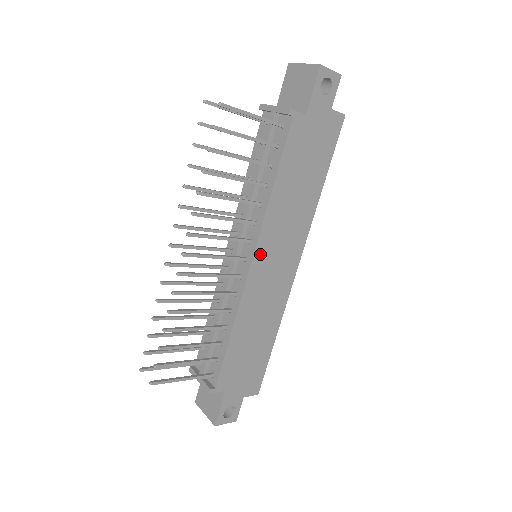
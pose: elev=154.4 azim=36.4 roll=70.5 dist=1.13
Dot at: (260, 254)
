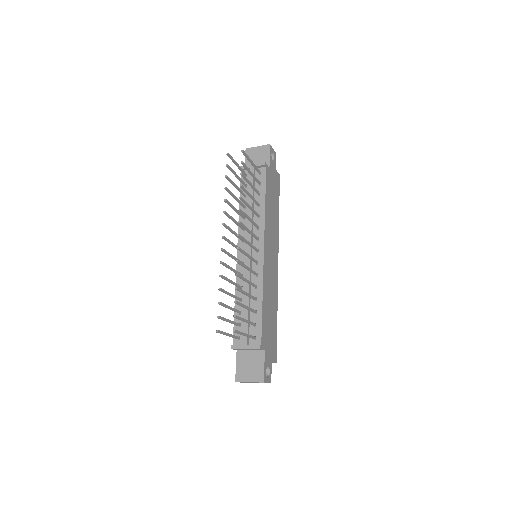
Dot at: (266, 246)
